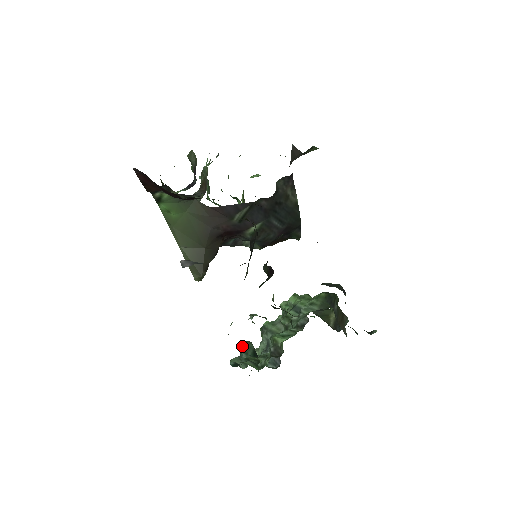
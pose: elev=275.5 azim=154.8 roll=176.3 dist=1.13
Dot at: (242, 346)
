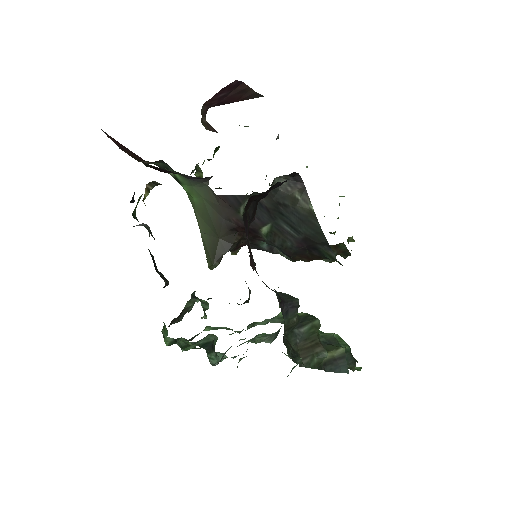
Dot at: (206, 336)
